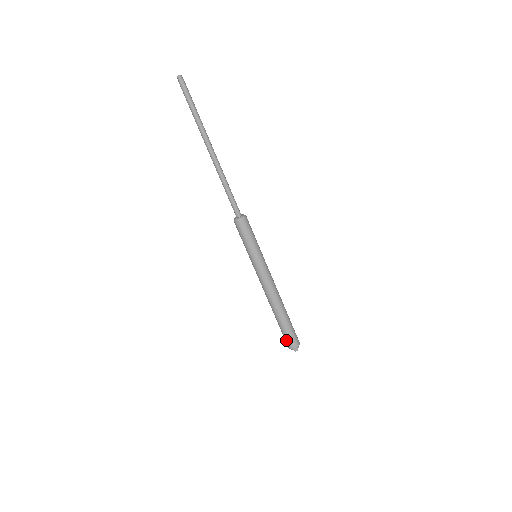
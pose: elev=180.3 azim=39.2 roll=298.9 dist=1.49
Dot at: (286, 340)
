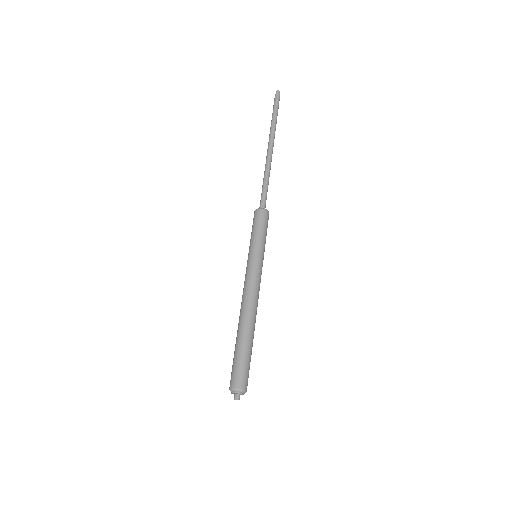
Dot at: (236, 373)
